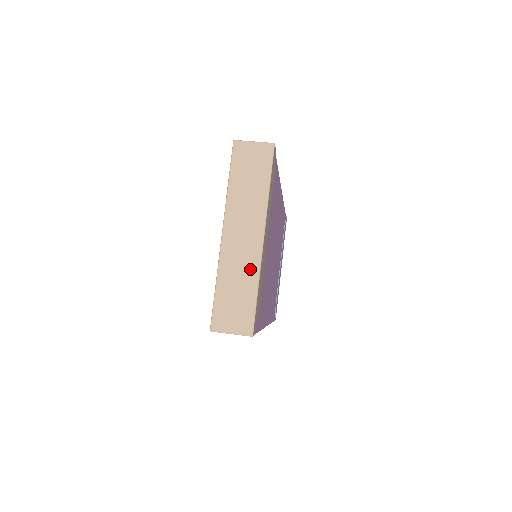
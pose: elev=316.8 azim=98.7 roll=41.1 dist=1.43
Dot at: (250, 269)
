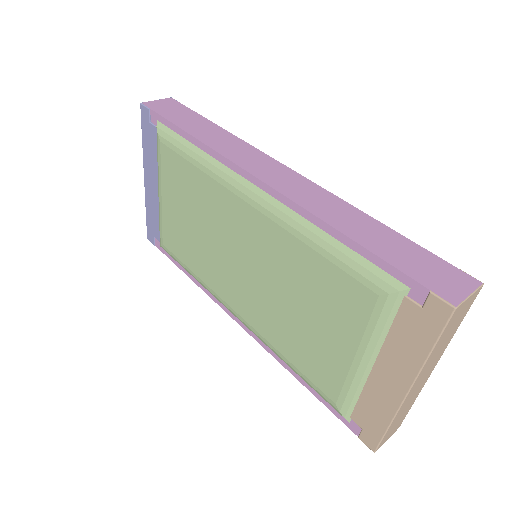
Dot at: (416, 395)
